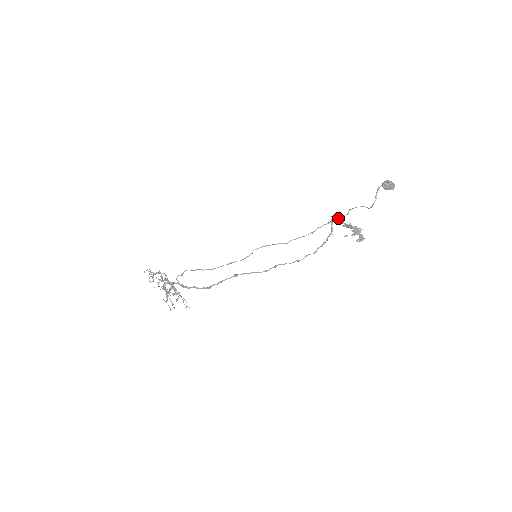
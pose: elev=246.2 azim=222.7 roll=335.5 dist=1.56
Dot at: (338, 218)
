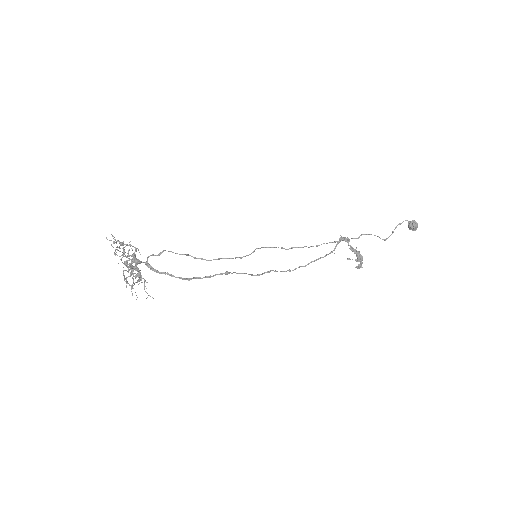
Dot at: (348, 239)
